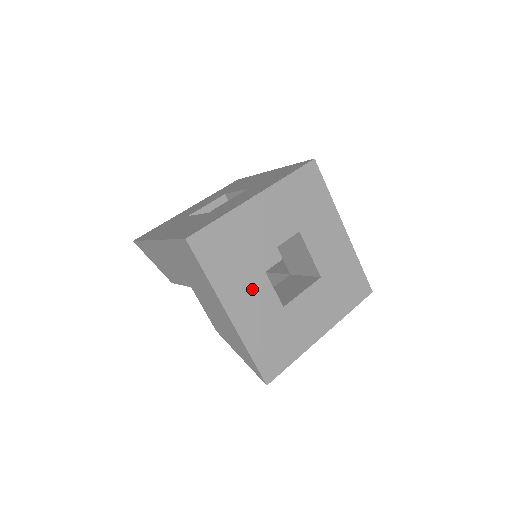
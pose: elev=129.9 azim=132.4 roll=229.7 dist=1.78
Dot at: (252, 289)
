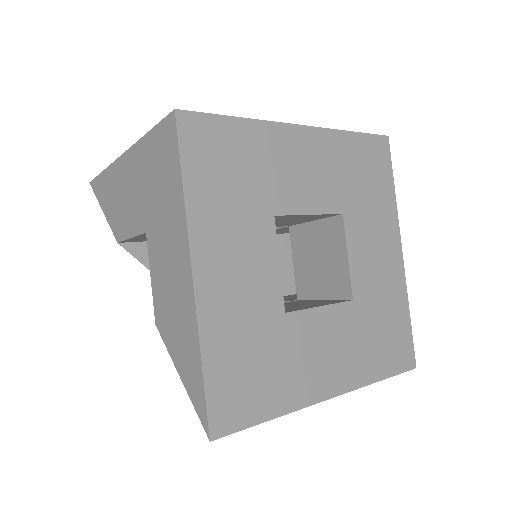
Dot at: (247, 253)
